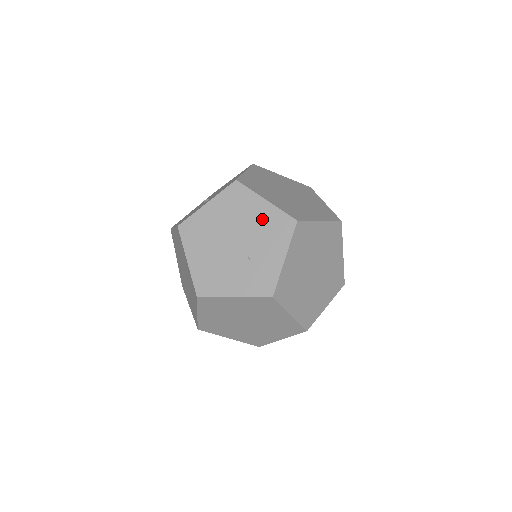
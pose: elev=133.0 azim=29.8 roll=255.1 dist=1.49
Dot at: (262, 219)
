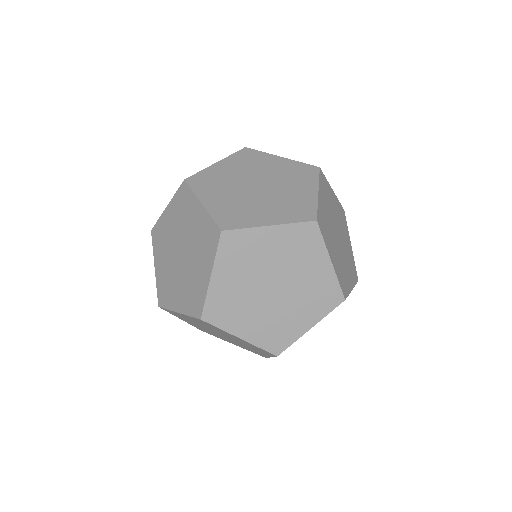
Dot at: (198, 227)
